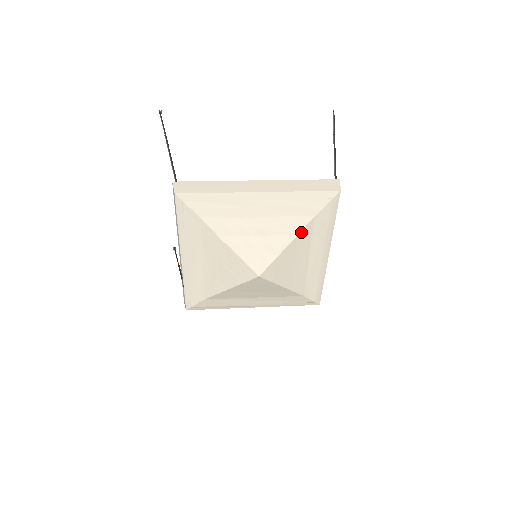
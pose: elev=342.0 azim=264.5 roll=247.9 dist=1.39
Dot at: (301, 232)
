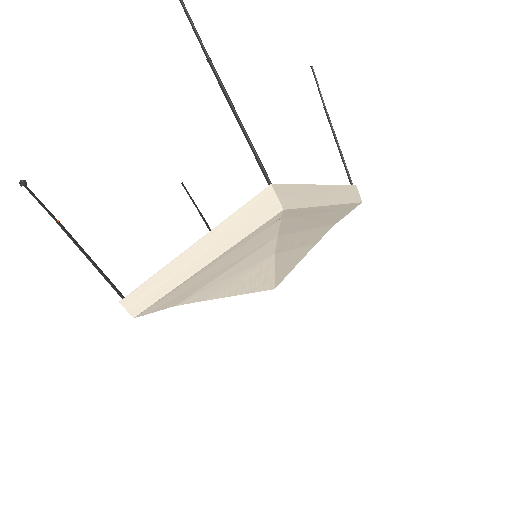
Dot at: (319, 240)
